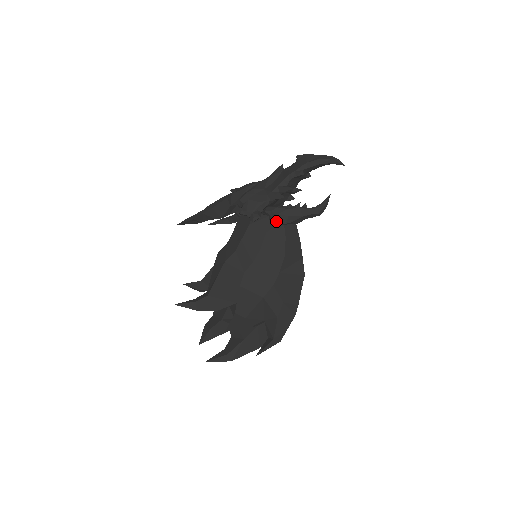
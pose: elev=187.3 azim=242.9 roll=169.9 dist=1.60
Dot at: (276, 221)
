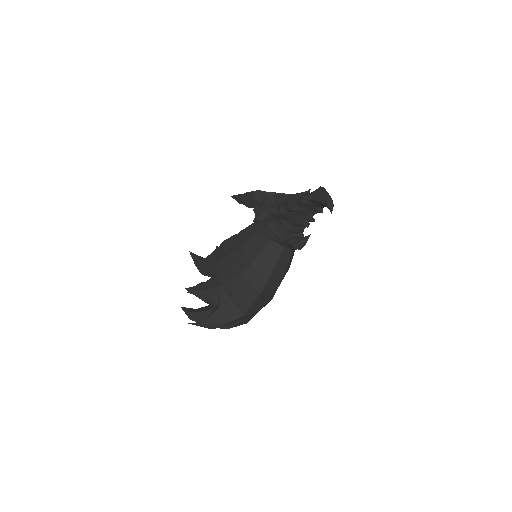
Dot at: (265, 231)
